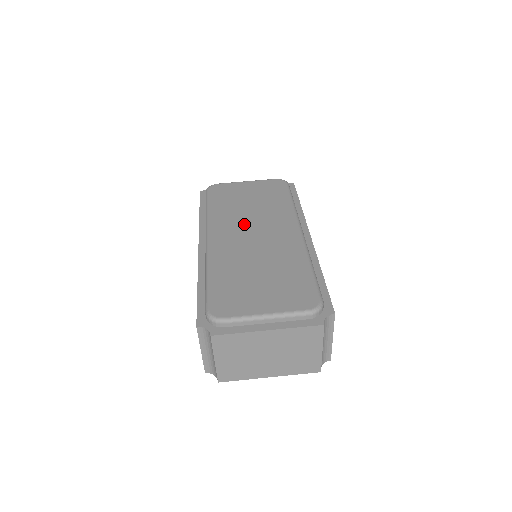
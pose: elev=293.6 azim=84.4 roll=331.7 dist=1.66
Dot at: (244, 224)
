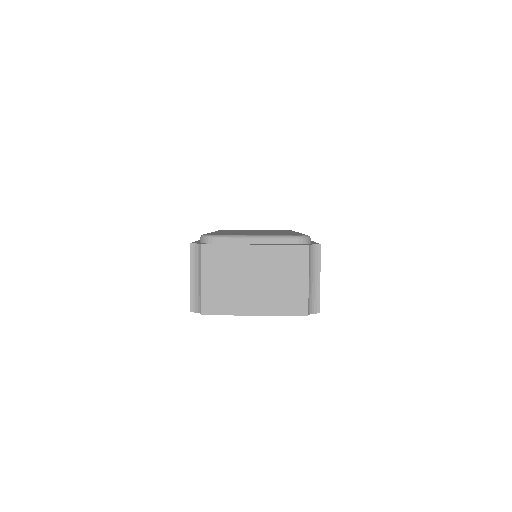
Dot at: occluded
